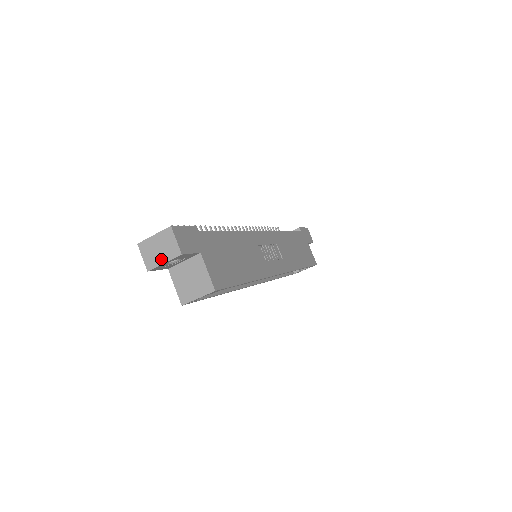
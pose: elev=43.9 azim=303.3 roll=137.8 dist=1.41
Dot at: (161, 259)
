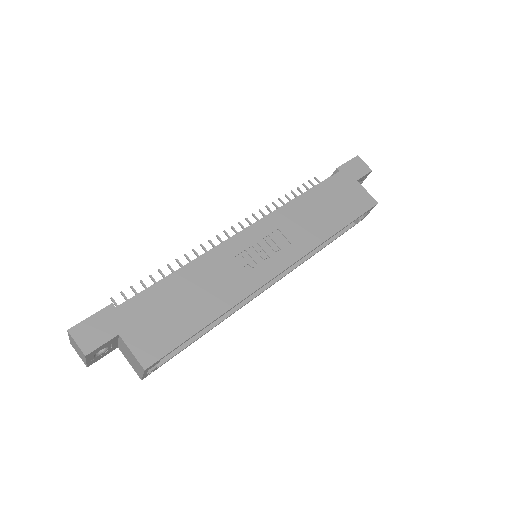
Dot at: (83, 358)
